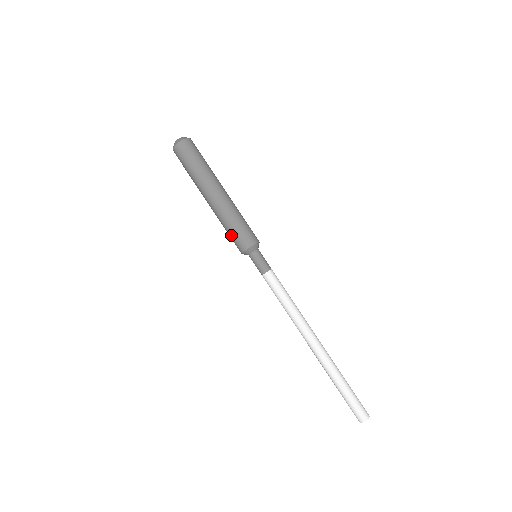
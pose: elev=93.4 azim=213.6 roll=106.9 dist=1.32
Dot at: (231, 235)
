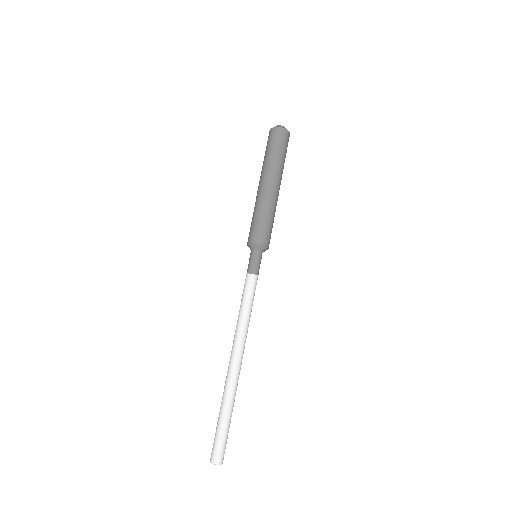
Dot at: (251, 225)
